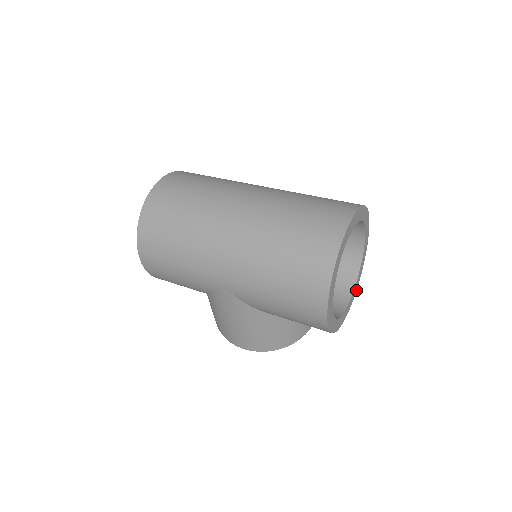
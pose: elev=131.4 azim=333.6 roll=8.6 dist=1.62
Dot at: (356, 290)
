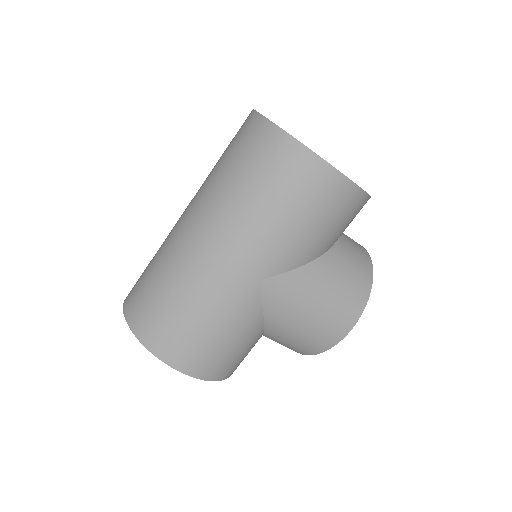
Dot at: occluded
